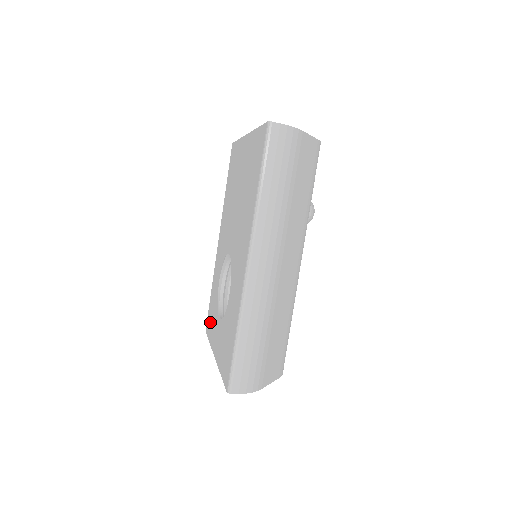
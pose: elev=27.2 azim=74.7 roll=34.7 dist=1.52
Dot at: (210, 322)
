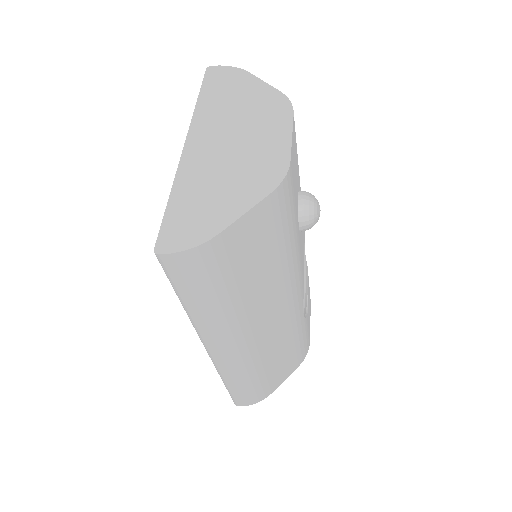
Dot at: occluded
